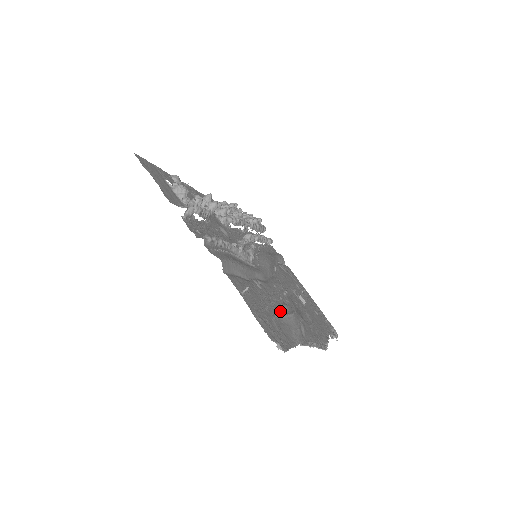
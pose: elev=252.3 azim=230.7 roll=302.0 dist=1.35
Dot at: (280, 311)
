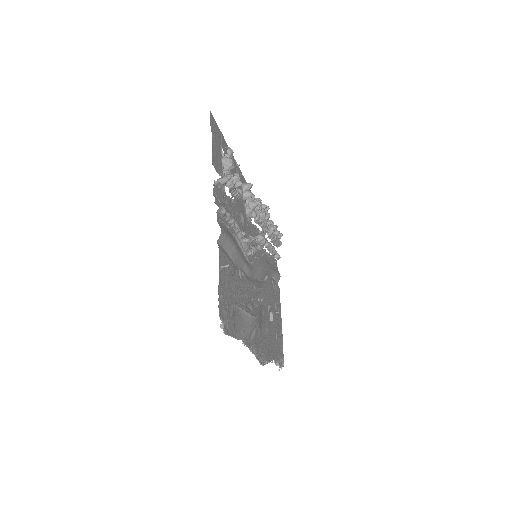
Dot at: (244, 306)
